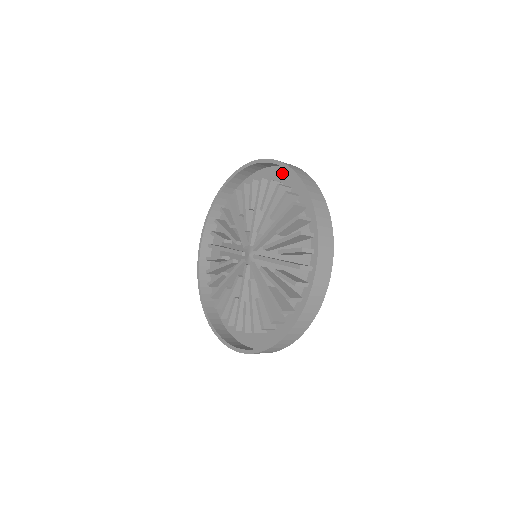
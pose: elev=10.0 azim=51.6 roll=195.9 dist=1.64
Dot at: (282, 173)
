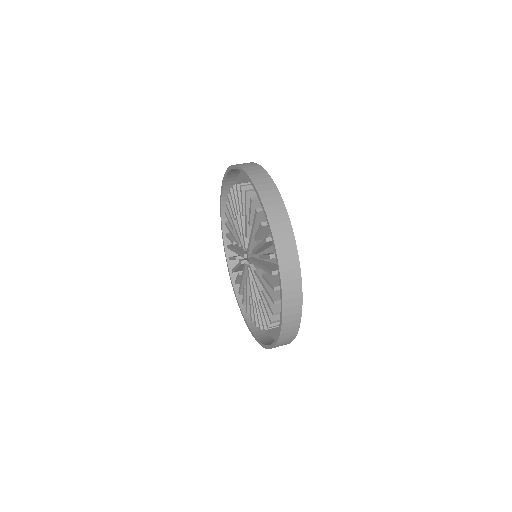
Dot at: occluded
